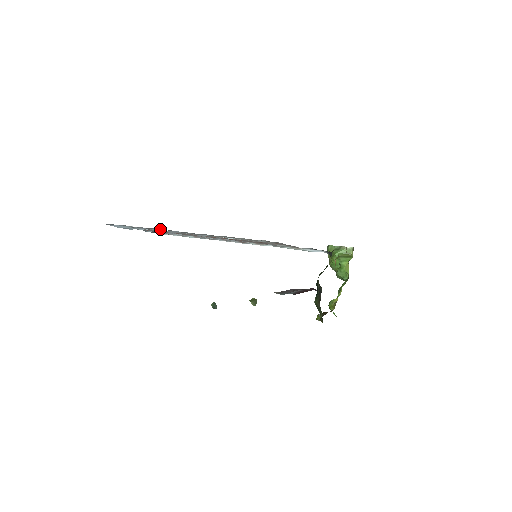
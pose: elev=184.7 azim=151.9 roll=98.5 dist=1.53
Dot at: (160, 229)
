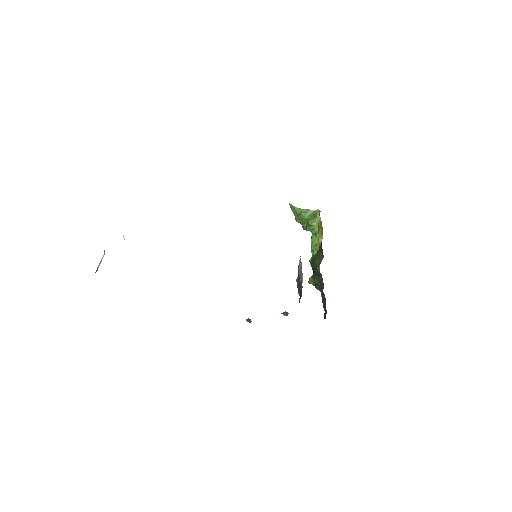
Dot at: occluded
